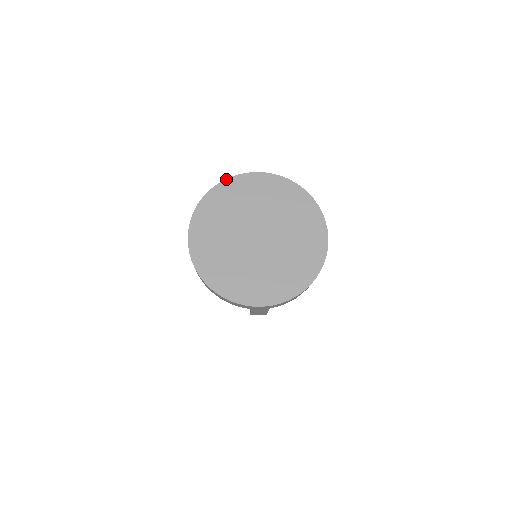
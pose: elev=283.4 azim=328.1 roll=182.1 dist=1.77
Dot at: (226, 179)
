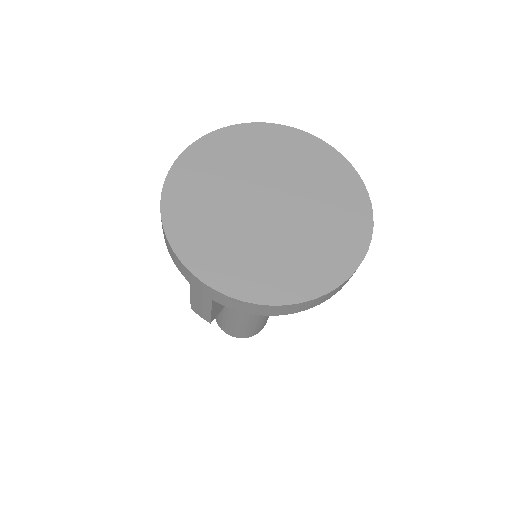
Dot at: (285, 125)
